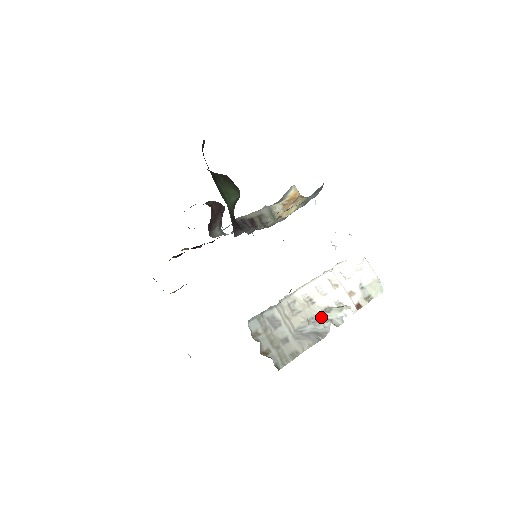
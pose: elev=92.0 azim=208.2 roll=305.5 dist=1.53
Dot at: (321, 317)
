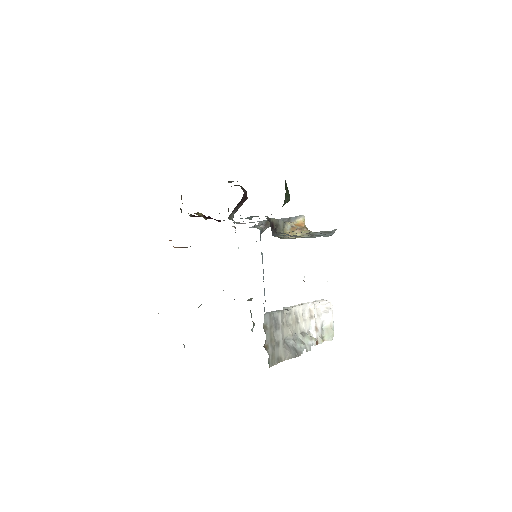
Dot at: (299, 337)
